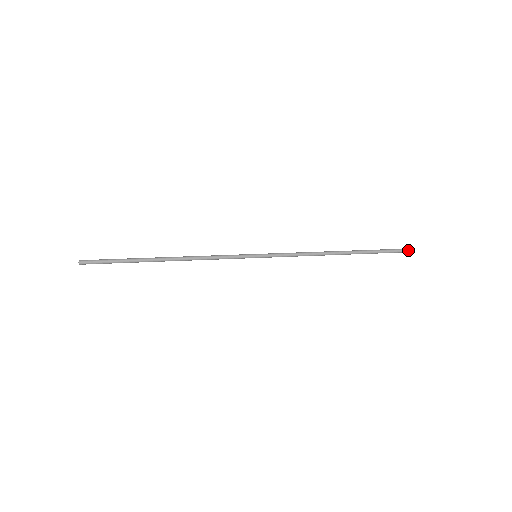
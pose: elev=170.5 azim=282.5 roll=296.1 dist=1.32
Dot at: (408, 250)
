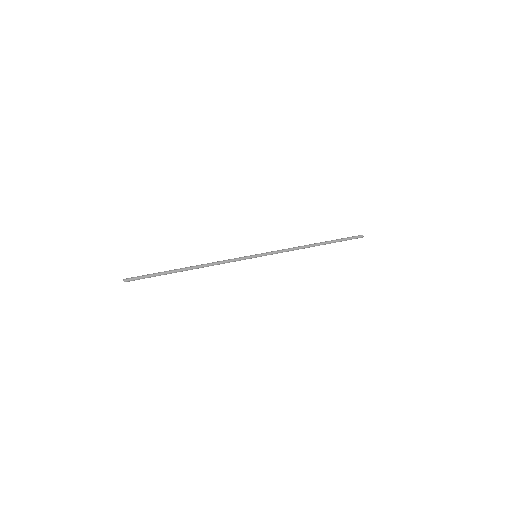
Dot at: occluded
